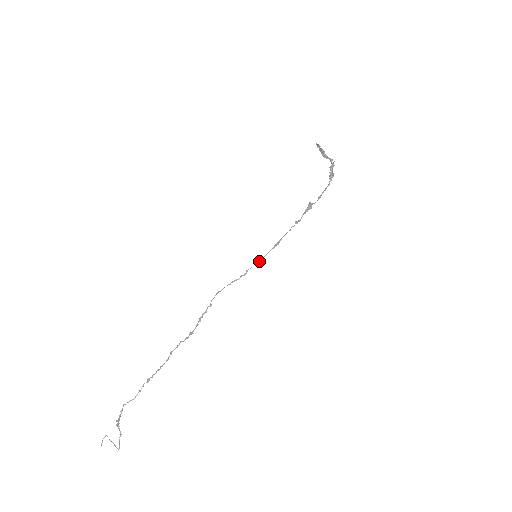
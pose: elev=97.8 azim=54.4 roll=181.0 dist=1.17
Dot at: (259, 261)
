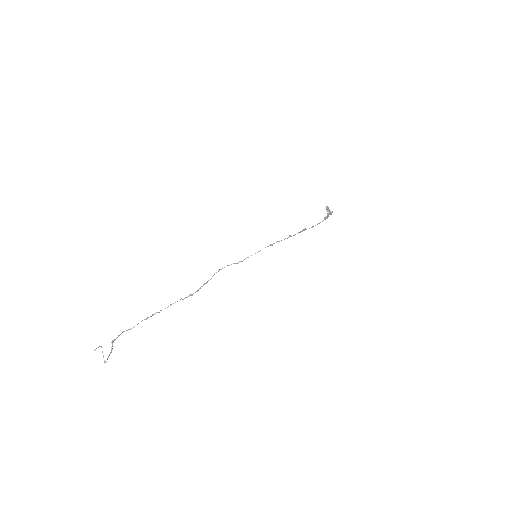
Dot at: (255, 253)
